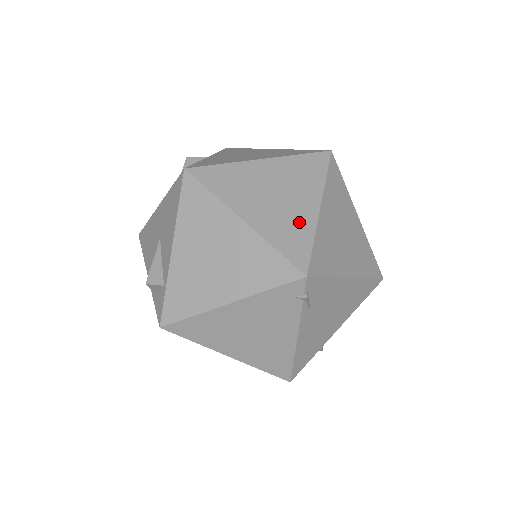
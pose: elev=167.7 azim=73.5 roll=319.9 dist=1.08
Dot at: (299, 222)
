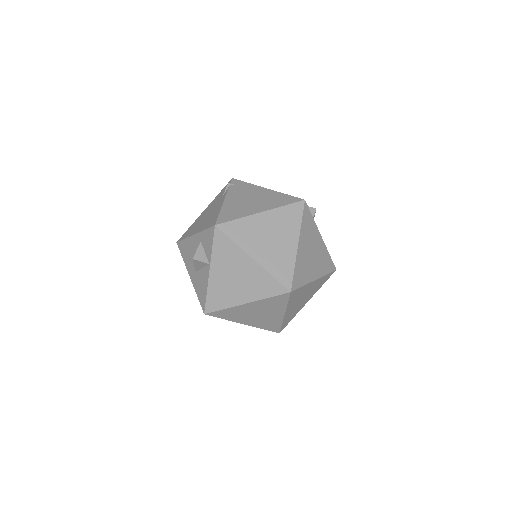
Dot at: (273, 321)
